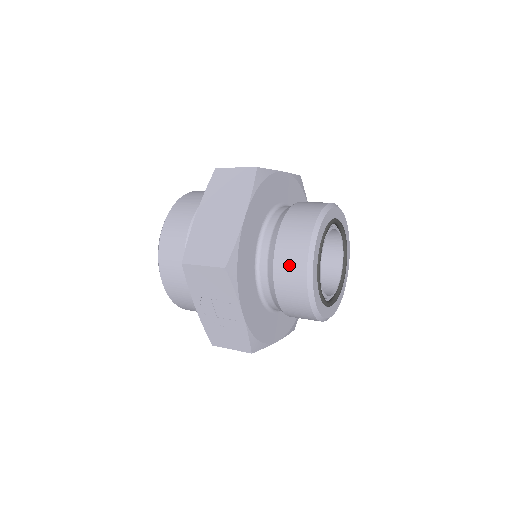
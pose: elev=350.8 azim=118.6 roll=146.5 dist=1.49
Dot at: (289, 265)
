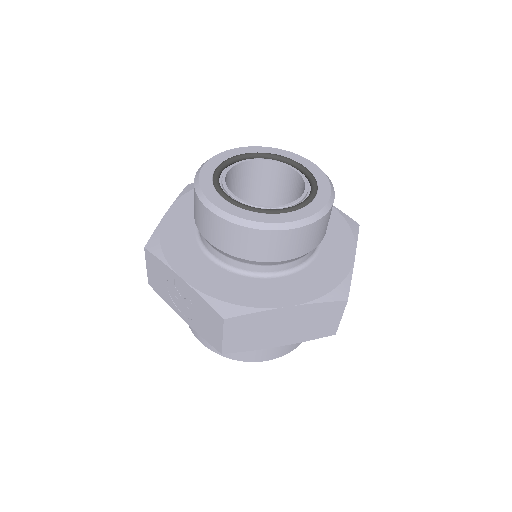
Dot at: (194, 206)
